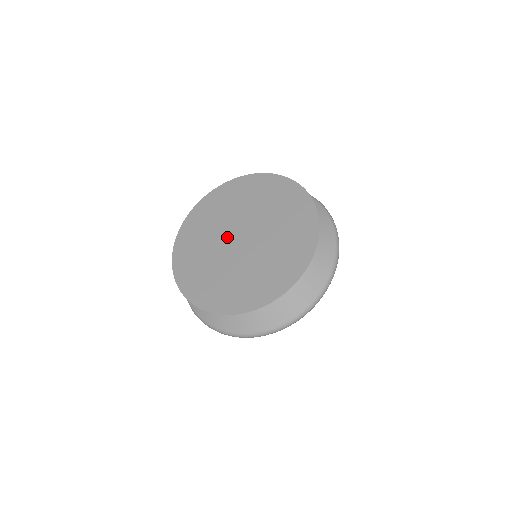
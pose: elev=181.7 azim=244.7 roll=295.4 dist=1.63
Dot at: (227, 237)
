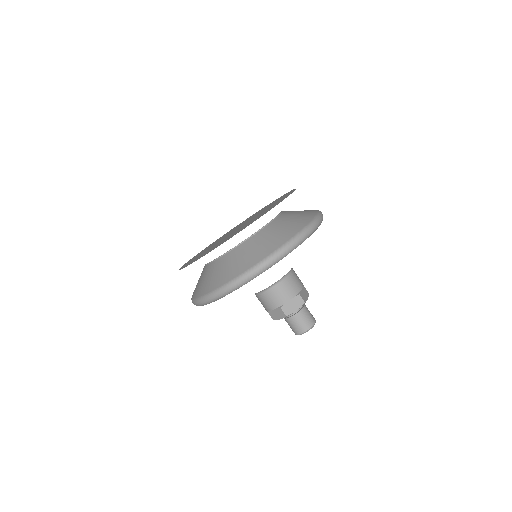
Dot at: occluded
